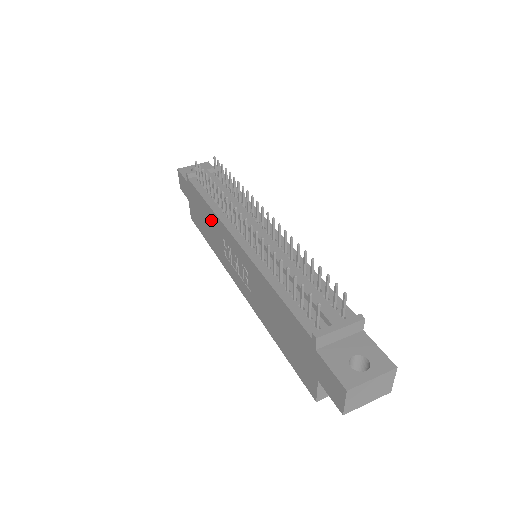
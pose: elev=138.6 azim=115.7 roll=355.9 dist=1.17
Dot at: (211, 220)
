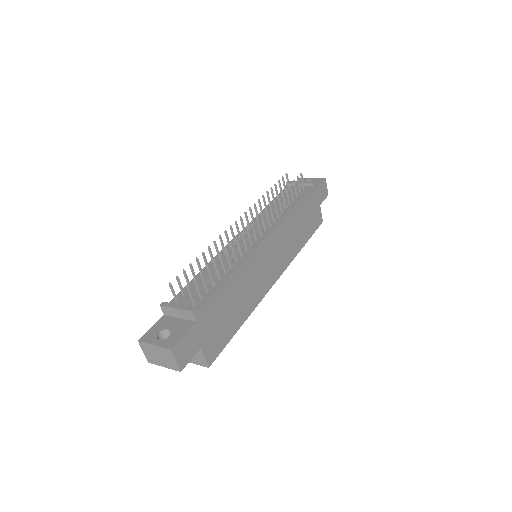
Dot at: occluded
